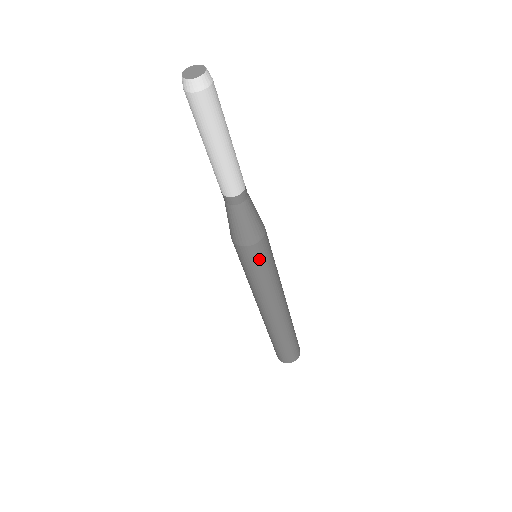
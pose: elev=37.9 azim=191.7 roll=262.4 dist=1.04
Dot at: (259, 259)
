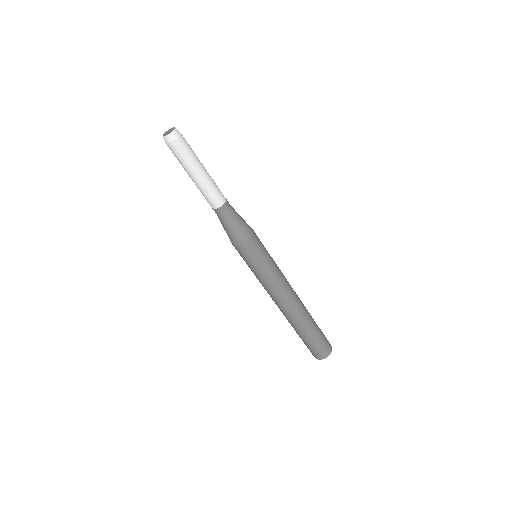
Dot at: (253, 255)
